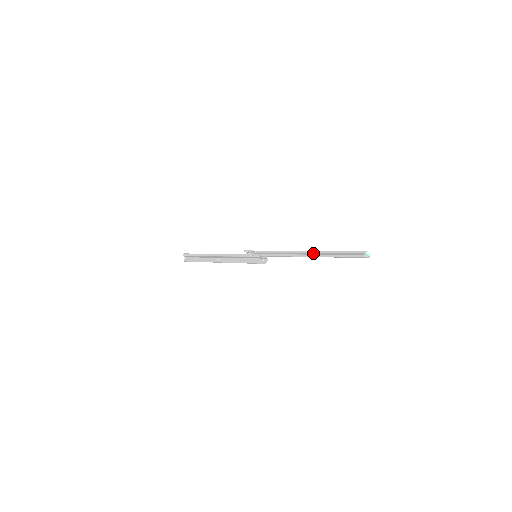
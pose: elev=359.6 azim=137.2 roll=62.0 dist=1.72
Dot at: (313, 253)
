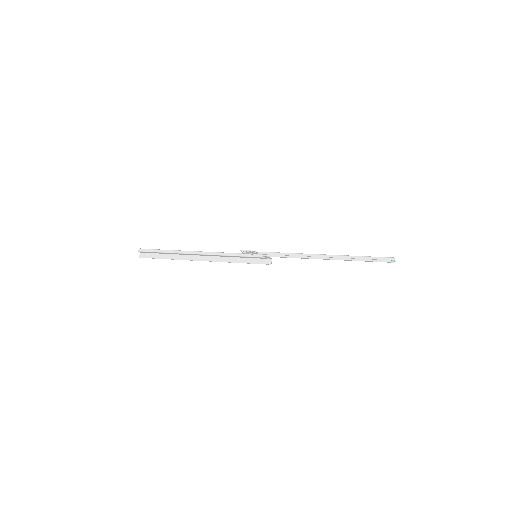
Dot at: (335, 257)
